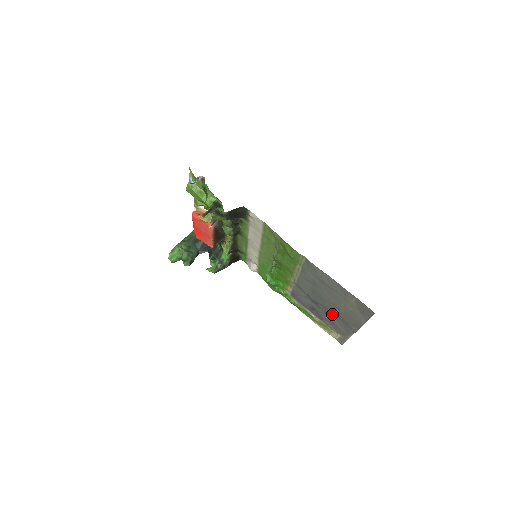
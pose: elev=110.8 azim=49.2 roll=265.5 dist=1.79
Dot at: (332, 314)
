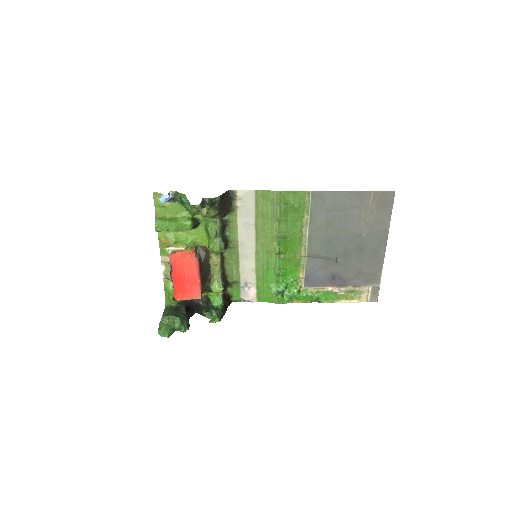
Dot at: (355, 258)
